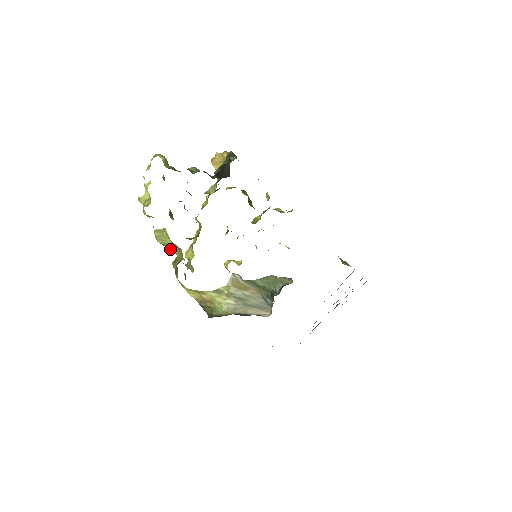
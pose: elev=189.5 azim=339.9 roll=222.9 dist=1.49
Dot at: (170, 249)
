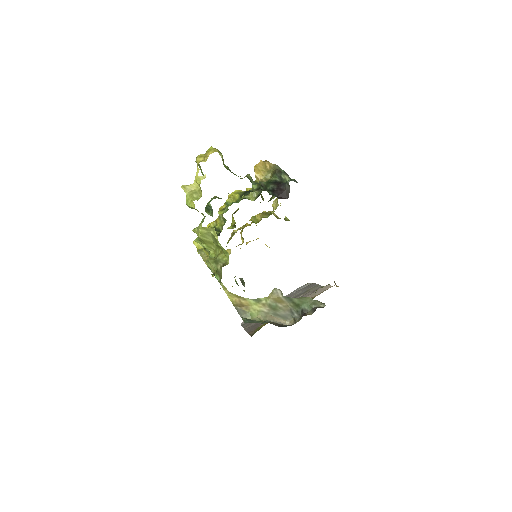
Dot at: (205, 245)
